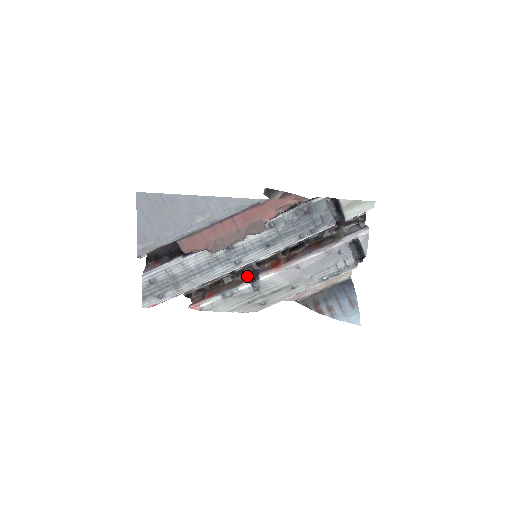
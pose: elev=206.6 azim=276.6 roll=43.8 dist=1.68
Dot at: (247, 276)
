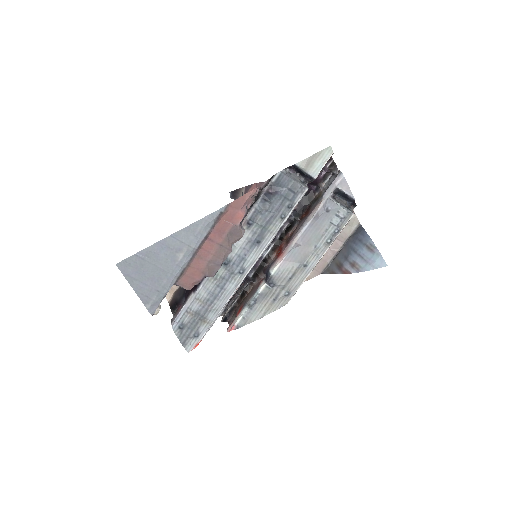
Dot at: (262, 277)
